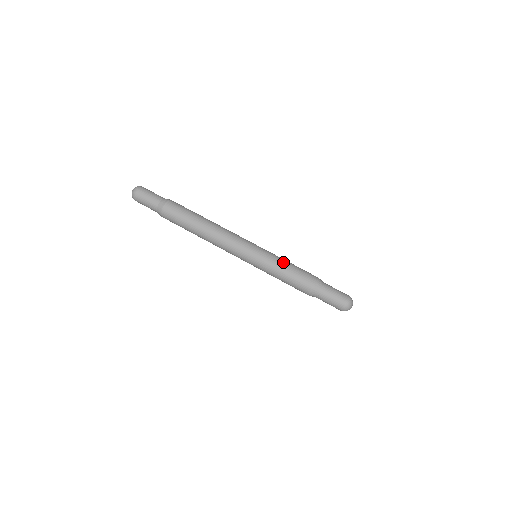
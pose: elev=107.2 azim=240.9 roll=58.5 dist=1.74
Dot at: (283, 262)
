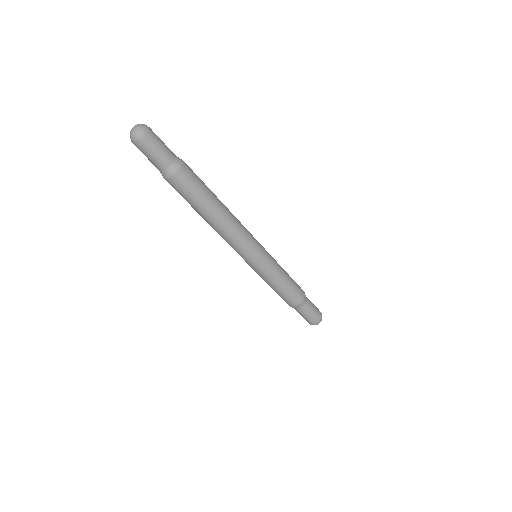
Dot at: (277, 280)
